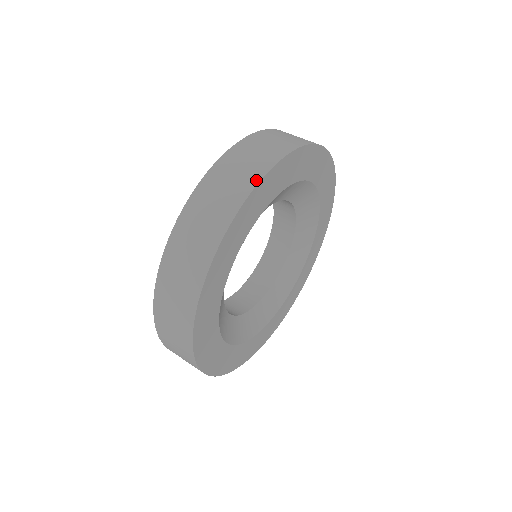
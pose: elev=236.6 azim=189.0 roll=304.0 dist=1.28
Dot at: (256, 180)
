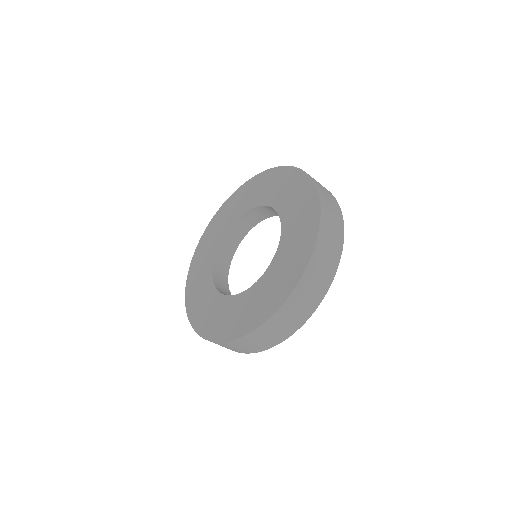
Dot at: (332, 277)
